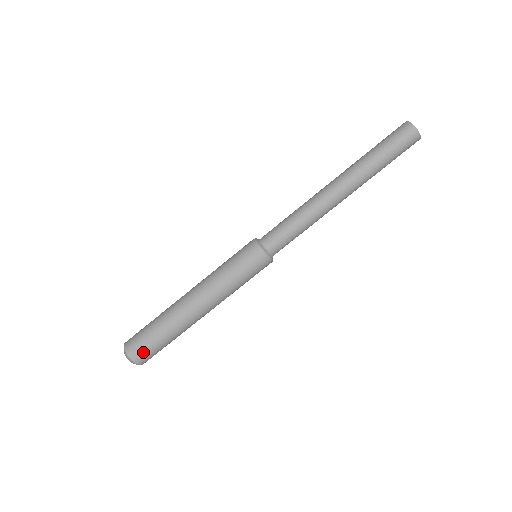
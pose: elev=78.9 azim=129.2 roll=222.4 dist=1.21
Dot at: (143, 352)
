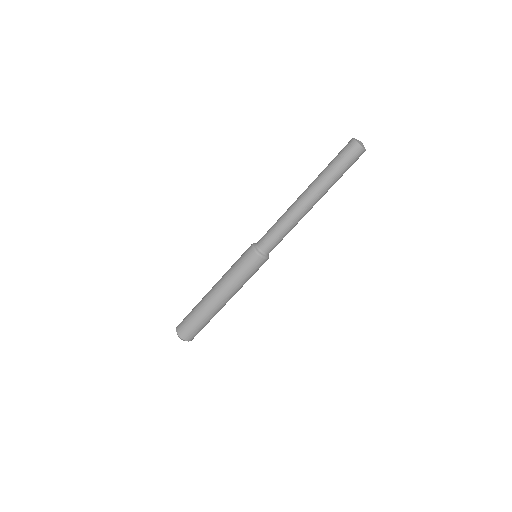
Dot at: occluded
